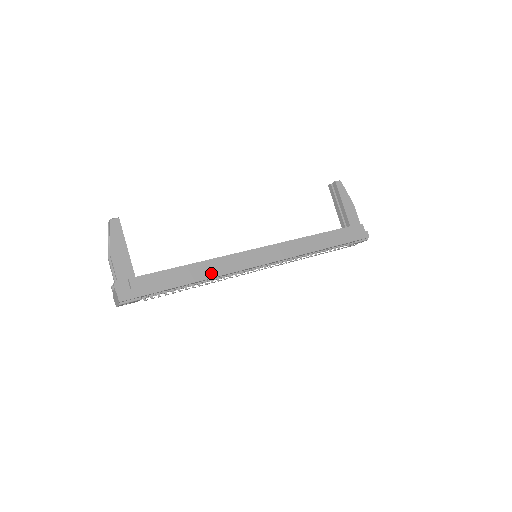
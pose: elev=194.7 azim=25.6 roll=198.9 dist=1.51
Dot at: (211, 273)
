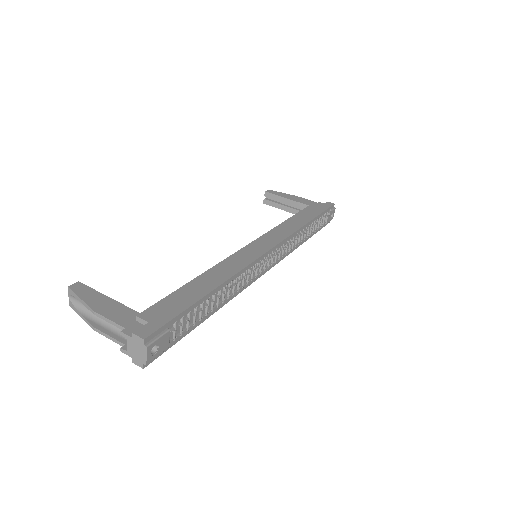
Dot at: (226, 275)
